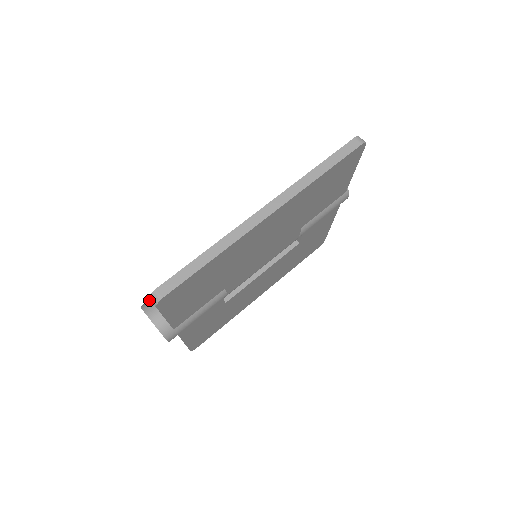
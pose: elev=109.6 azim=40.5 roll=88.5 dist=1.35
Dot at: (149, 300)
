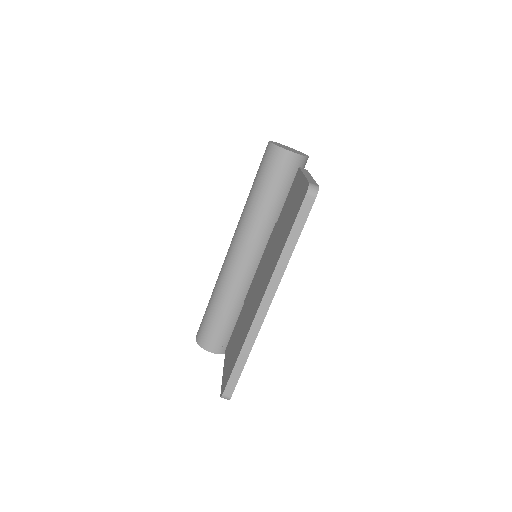
Dot at: (199, 336)
